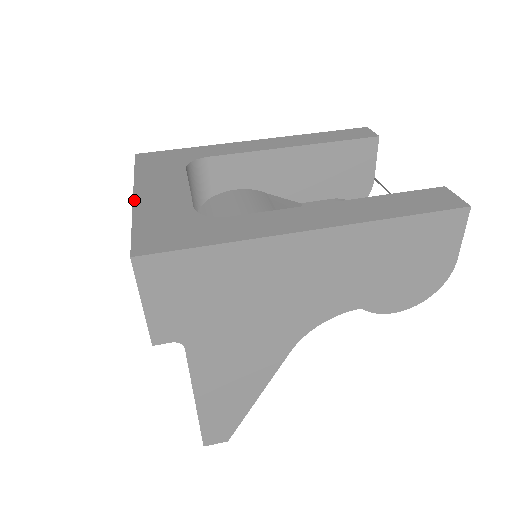
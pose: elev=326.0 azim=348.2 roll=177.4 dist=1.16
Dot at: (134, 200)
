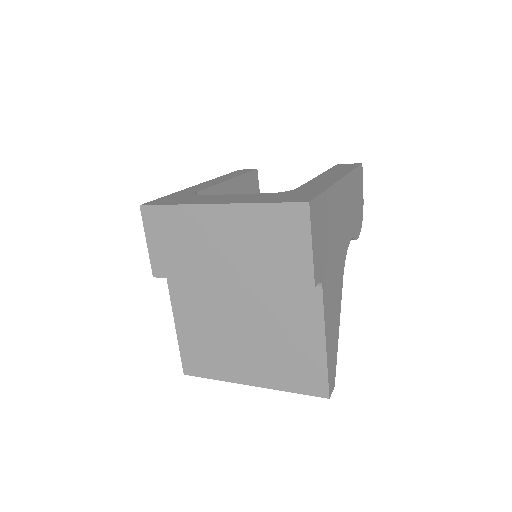
Dot at: (227, 203)
